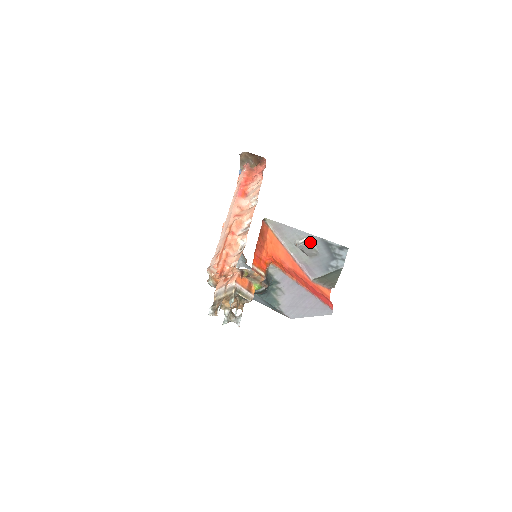
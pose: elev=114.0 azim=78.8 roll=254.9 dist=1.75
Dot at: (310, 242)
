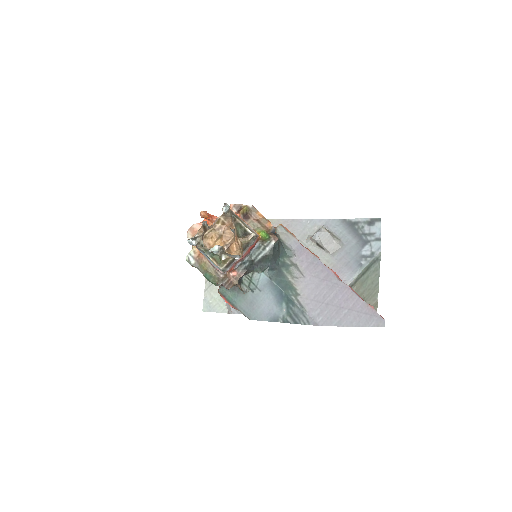
Dot at: (328, 229)
